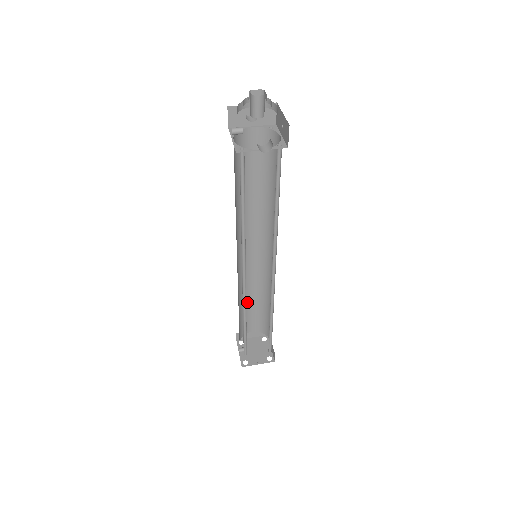
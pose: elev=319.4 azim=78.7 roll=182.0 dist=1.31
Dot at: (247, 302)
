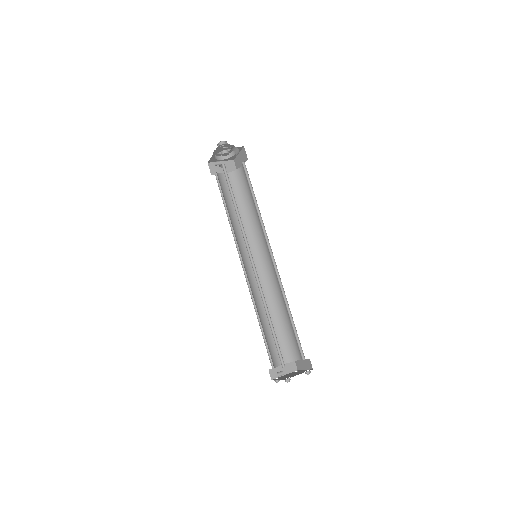
Dot at: (265, 323)
